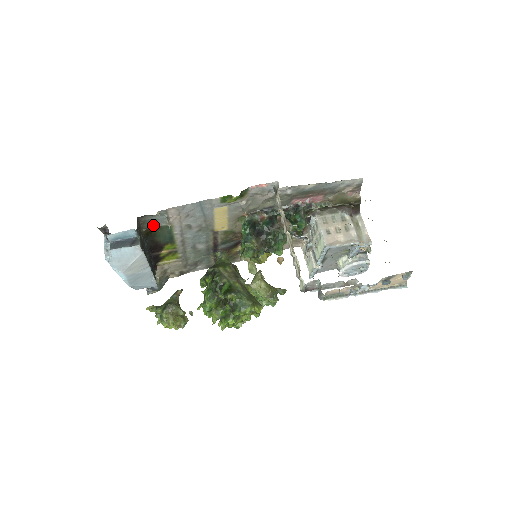
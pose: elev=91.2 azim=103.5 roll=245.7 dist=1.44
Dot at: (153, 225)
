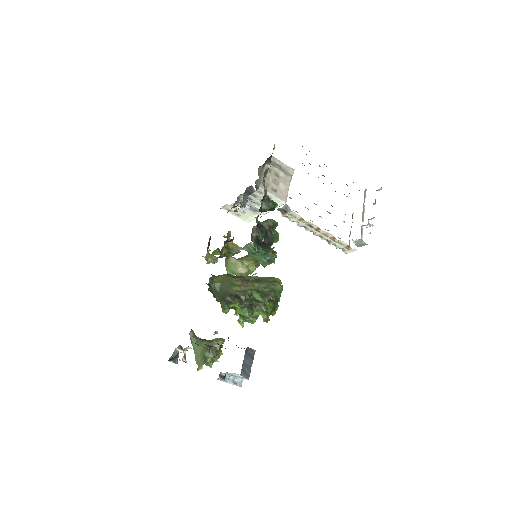
Dot at: occluded
